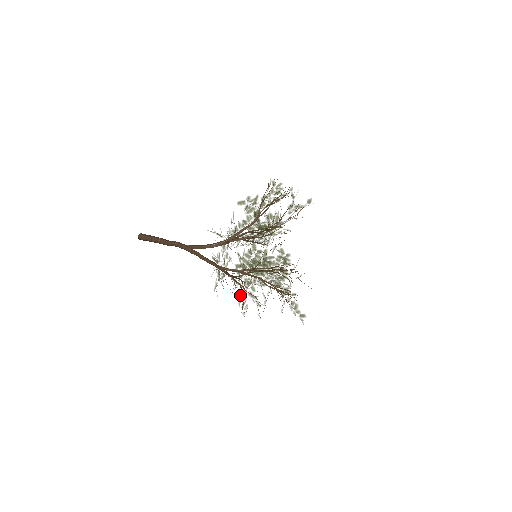
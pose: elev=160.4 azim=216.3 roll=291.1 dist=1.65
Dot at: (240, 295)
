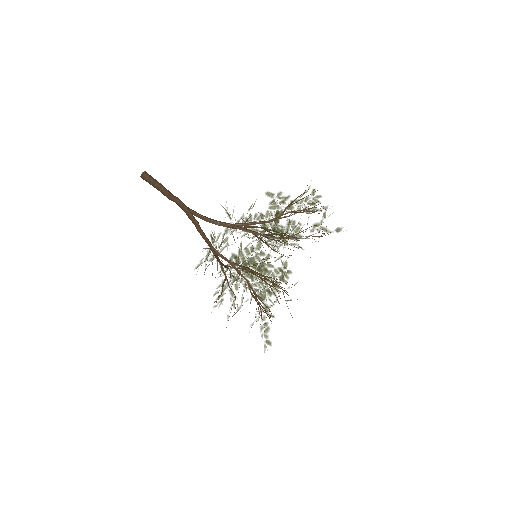
Dot at: (220, 286)
